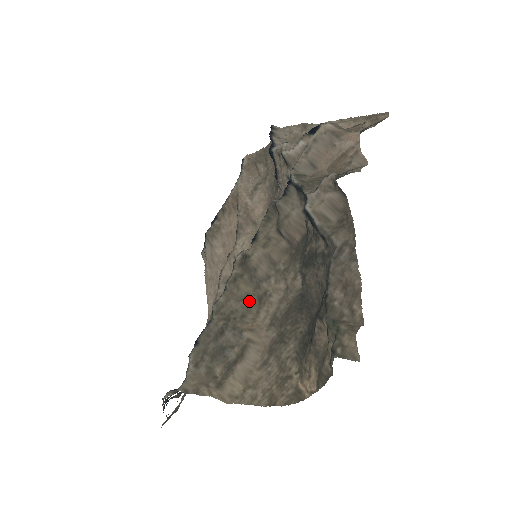
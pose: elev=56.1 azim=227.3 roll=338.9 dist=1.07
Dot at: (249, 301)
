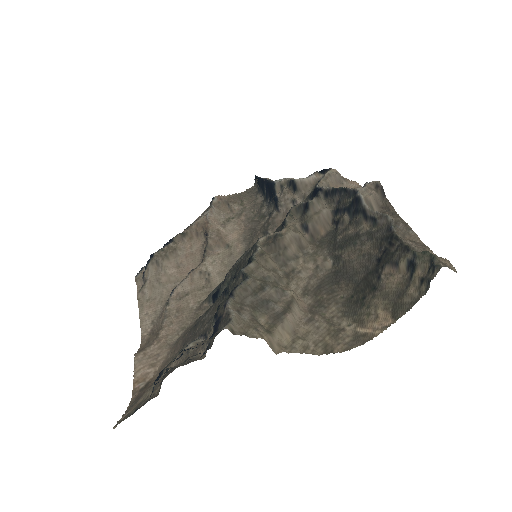
Dot at: (278, 273)
